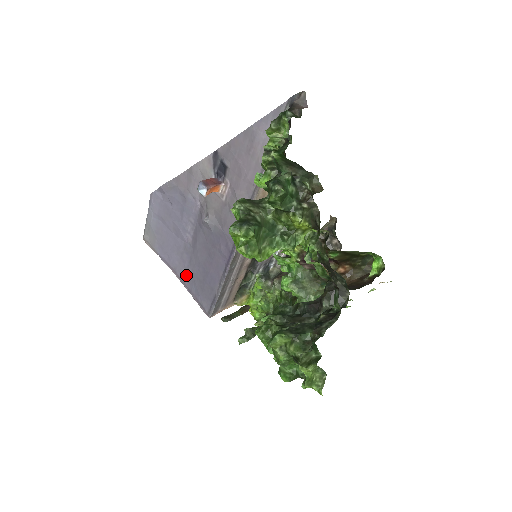
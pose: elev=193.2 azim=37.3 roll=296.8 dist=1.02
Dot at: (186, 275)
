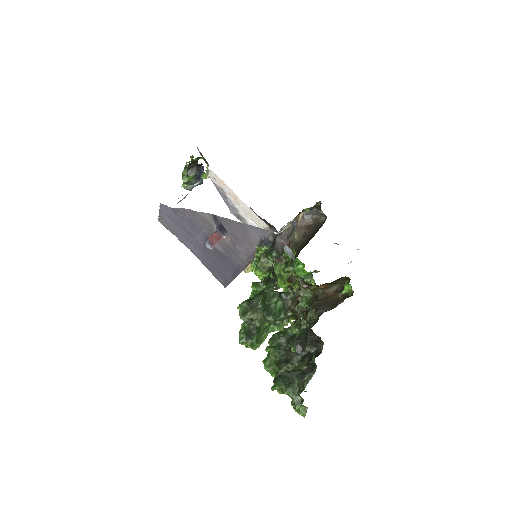
Dot at: (201, 257)
